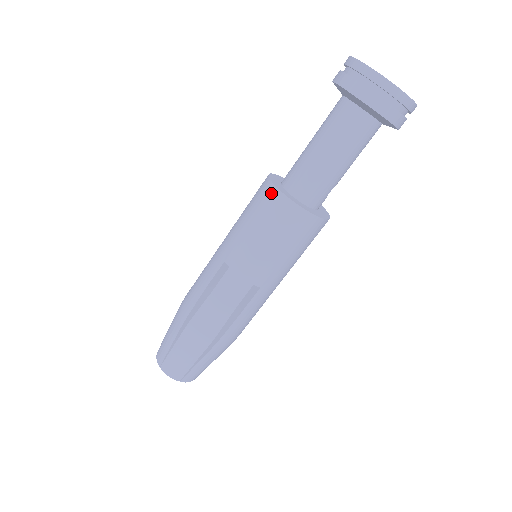
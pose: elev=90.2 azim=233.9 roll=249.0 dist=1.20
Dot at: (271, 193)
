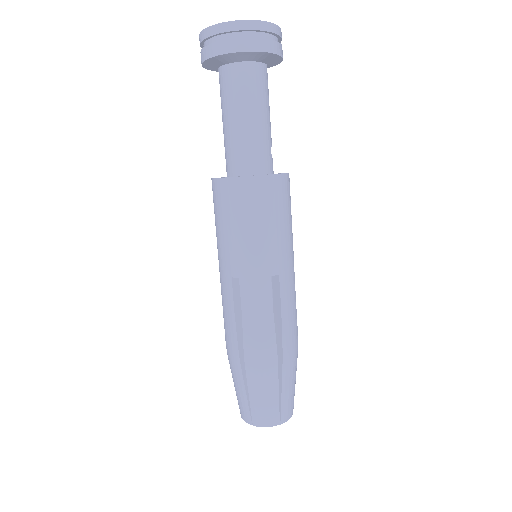
Dot at: (223, 186)
